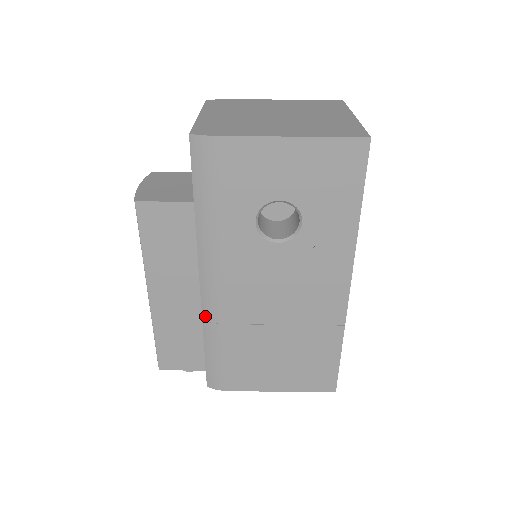
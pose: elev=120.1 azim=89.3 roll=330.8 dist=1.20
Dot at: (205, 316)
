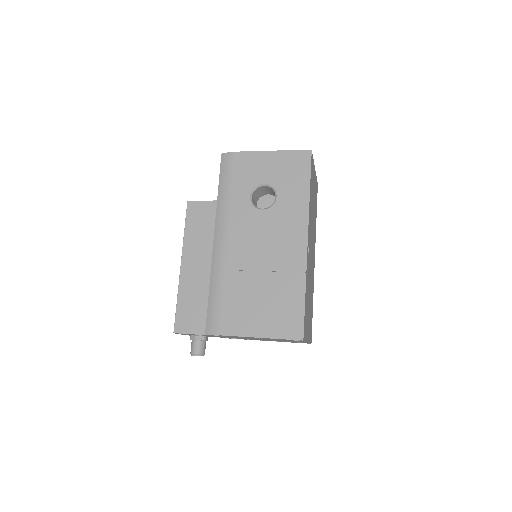
Dot at: (213, 266)
